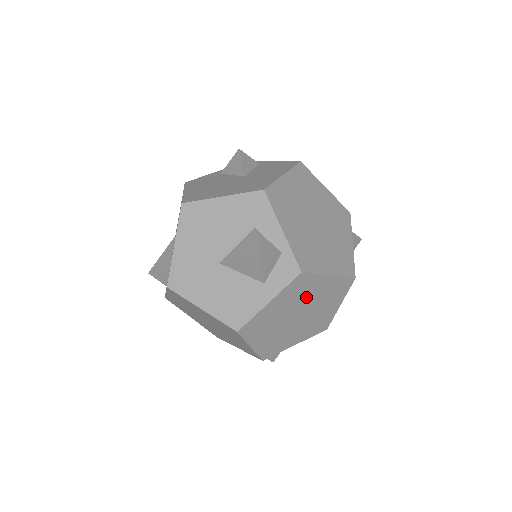
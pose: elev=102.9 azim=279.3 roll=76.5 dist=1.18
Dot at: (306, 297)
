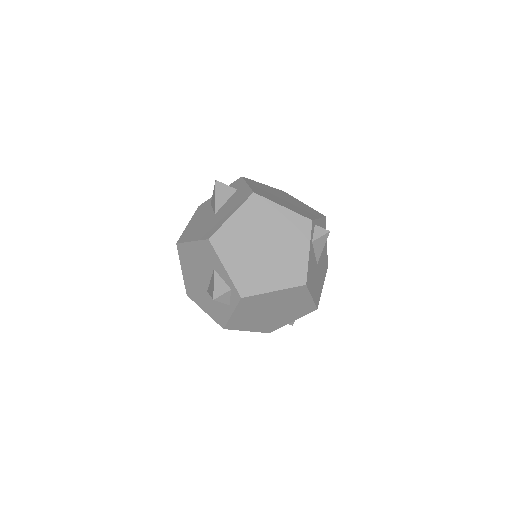
Dot at: (269, 190)
